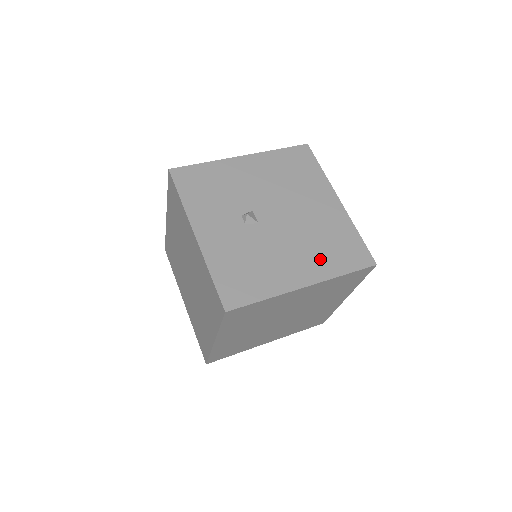
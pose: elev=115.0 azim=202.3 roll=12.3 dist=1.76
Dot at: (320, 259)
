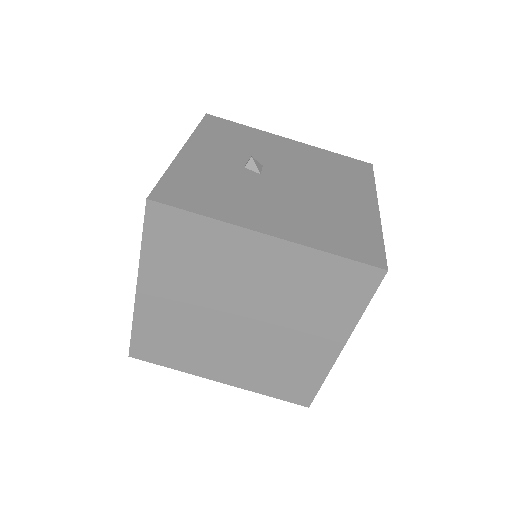
Dot at: (309, 227)
